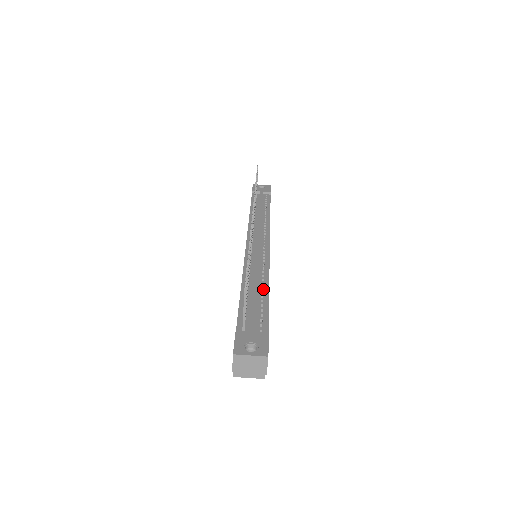
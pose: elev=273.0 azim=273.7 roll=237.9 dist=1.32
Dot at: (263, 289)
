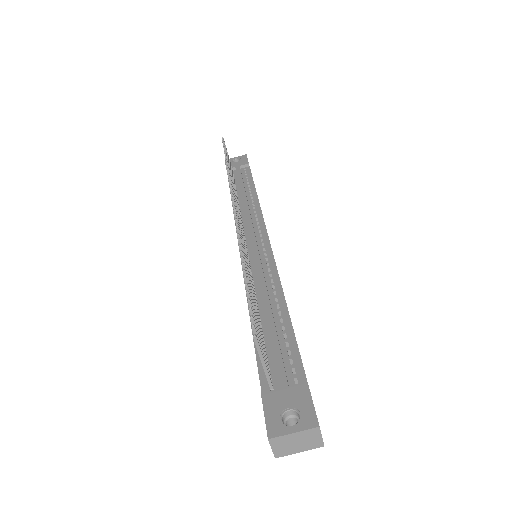
Dot at: (279, 308)
